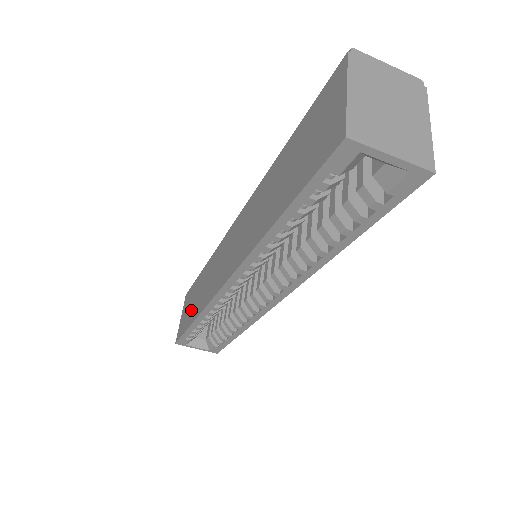
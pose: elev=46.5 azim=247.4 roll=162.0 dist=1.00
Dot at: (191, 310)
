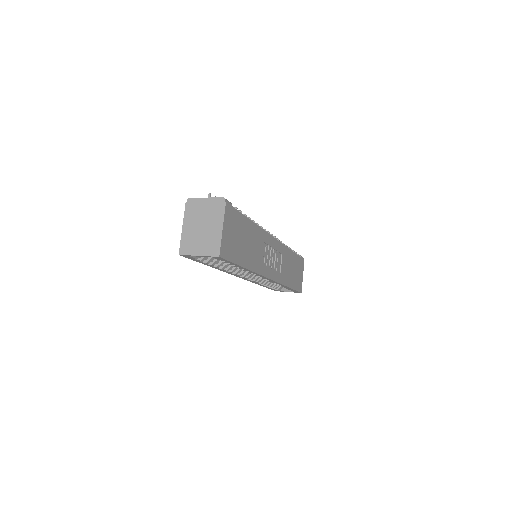
Dot at: occluded
